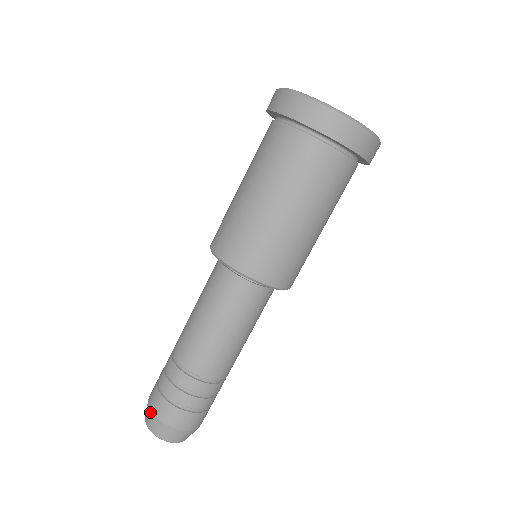
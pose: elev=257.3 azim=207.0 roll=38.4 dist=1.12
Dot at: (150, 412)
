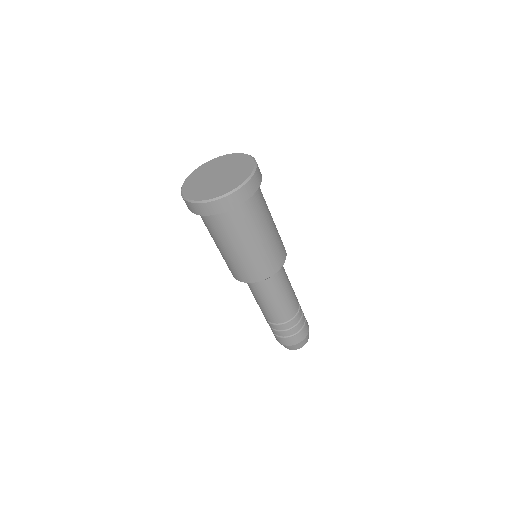
Dot at: (289, 346)
